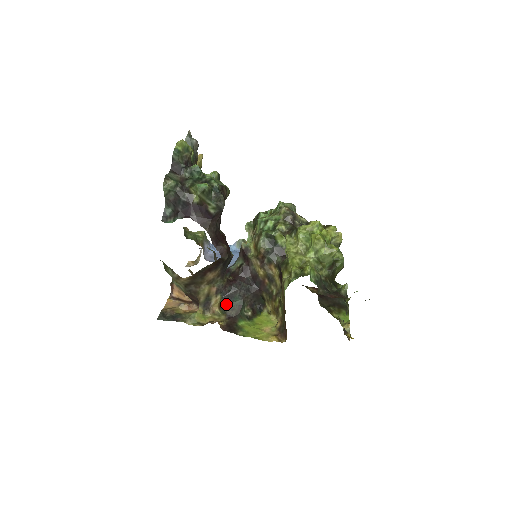
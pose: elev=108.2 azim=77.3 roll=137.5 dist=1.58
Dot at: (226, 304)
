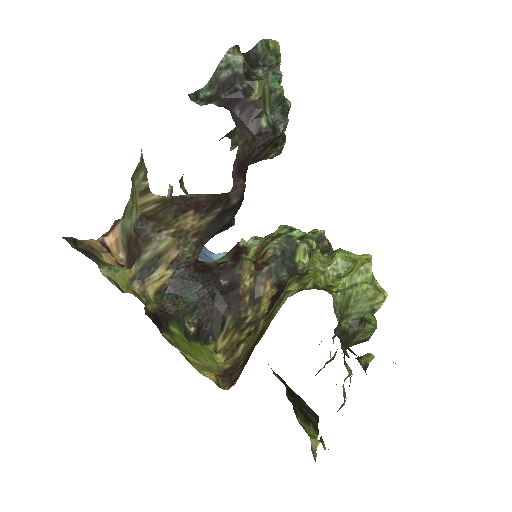
Dot at: (171, 291)
